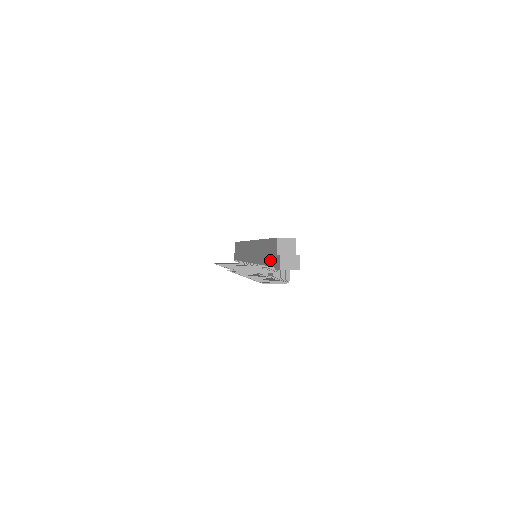
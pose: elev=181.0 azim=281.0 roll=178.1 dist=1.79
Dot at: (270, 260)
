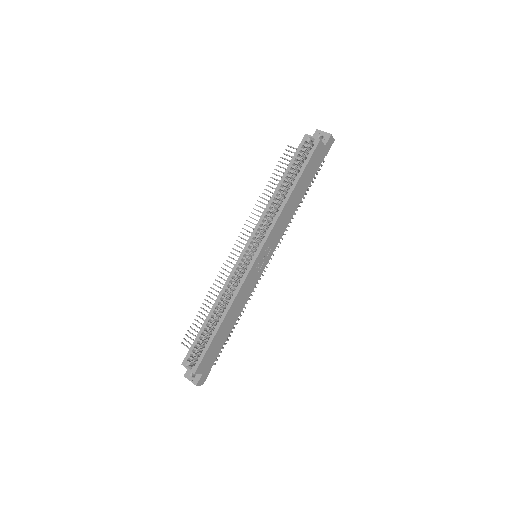
Dot at: occluded
